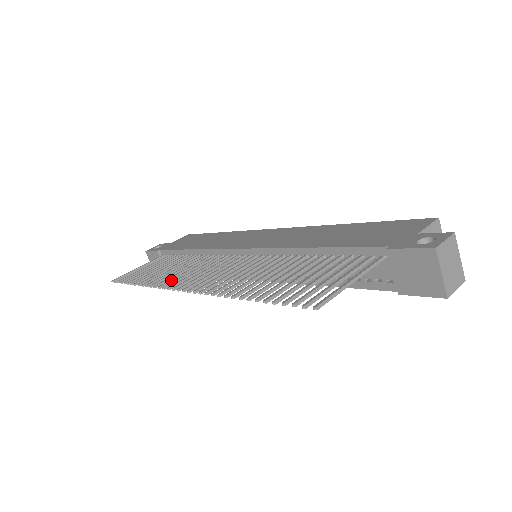
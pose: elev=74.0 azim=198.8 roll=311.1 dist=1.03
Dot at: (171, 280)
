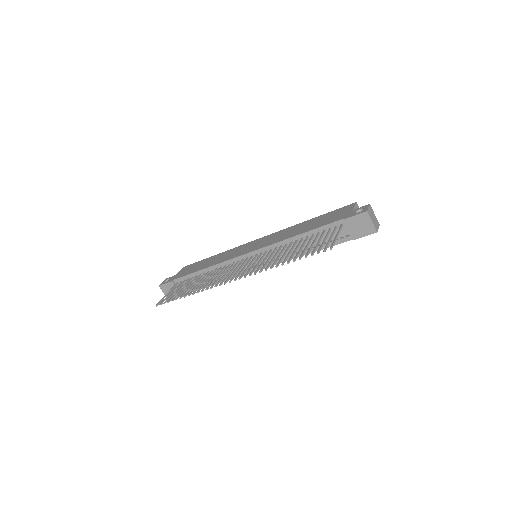
Dot at: (215, 283)
